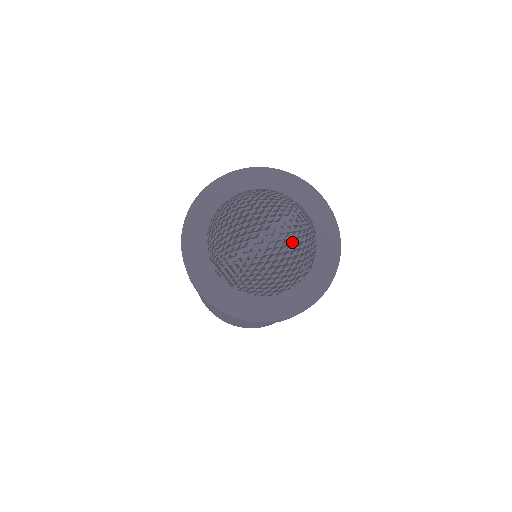
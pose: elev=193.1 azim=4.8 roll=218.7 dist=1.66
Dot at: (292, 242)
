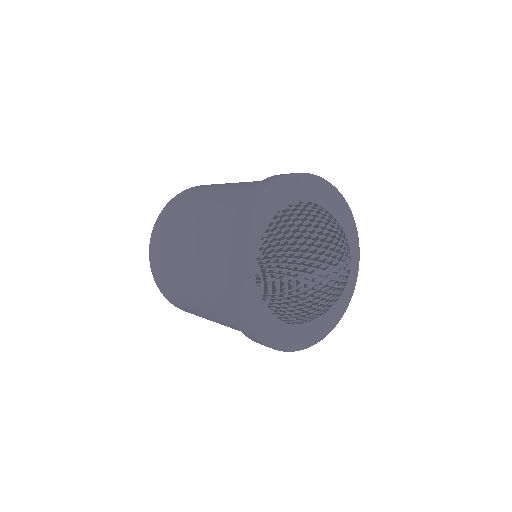
Dot at: (342, 286)
